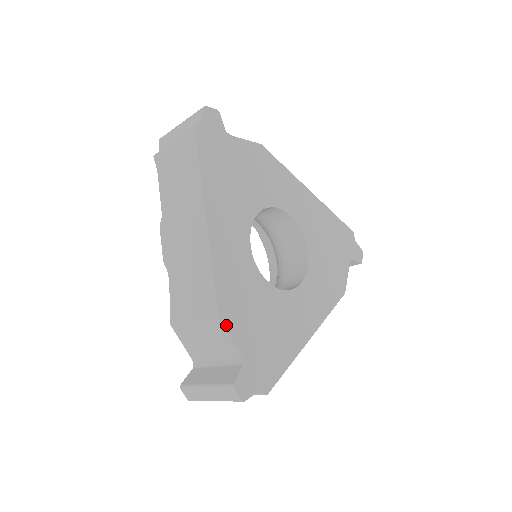
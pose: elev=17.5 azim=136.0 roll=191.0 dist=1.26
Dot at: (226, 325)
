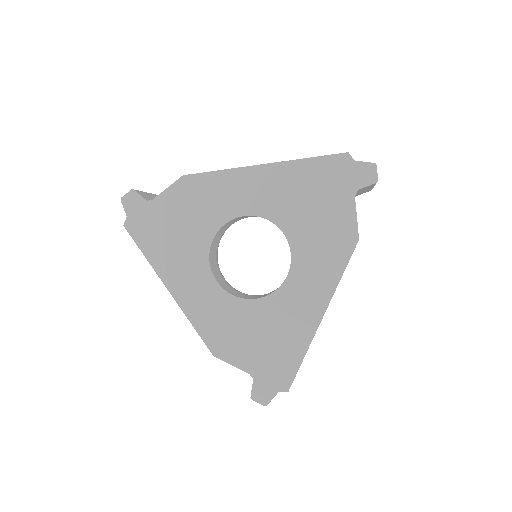
Dot at: (224, 359)
